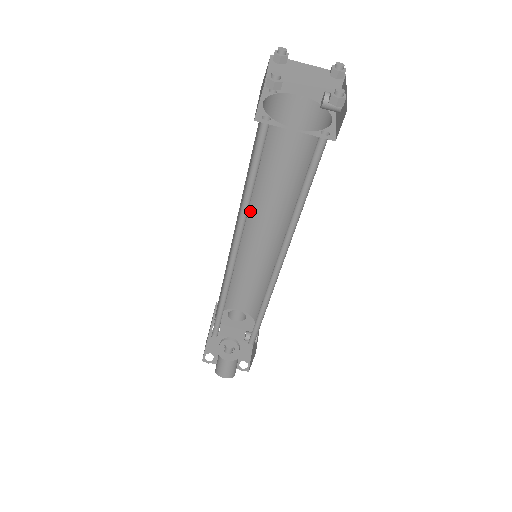
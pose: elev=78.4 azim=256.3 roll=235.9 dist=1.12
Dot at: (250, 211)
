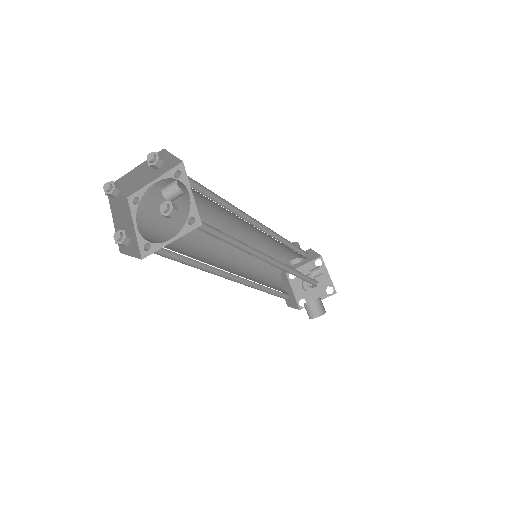
Dot at: occluded
